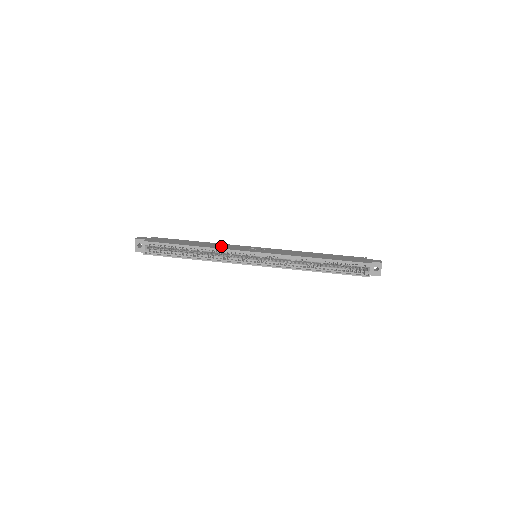
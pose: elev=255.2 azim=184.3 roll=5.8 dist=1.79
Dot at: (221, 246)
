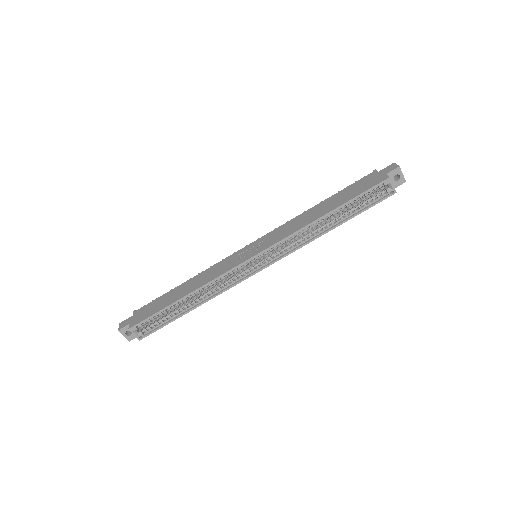
Dot at: (212, 274)
